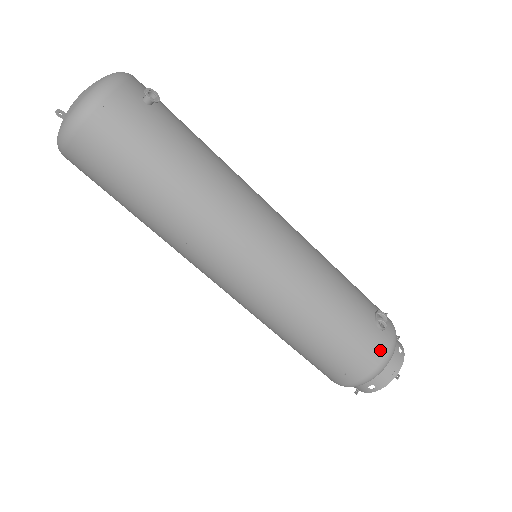
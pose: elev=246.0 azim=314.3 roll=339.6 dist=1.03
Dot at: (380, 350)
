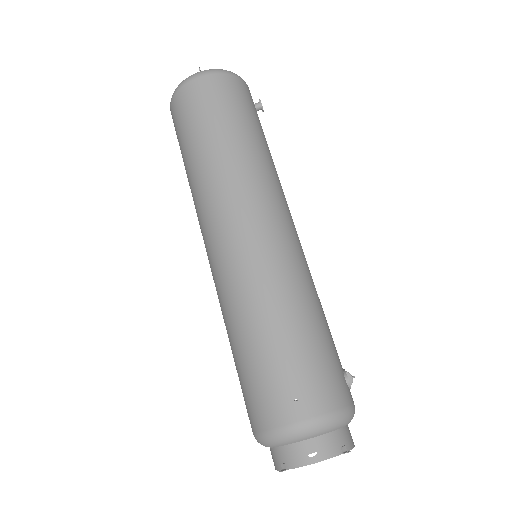
Dot at: (342, 395)
